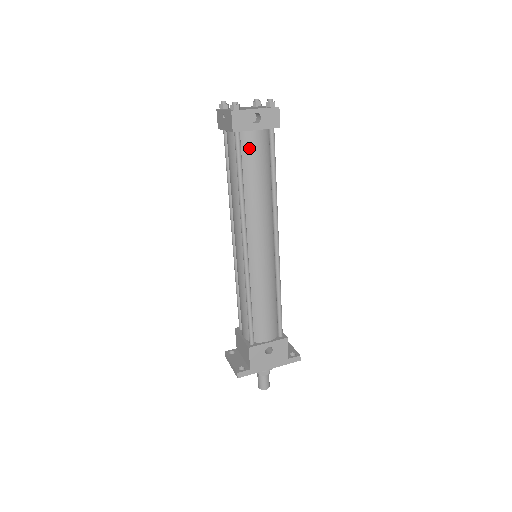
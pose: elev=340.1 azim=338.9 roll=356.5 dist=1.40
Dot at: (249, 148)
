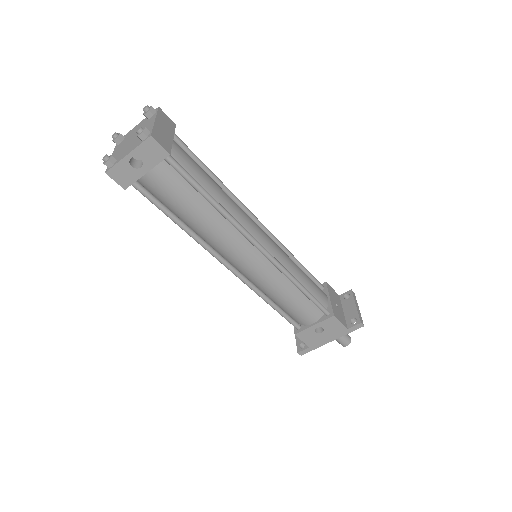
Dot at: (156, 190)
